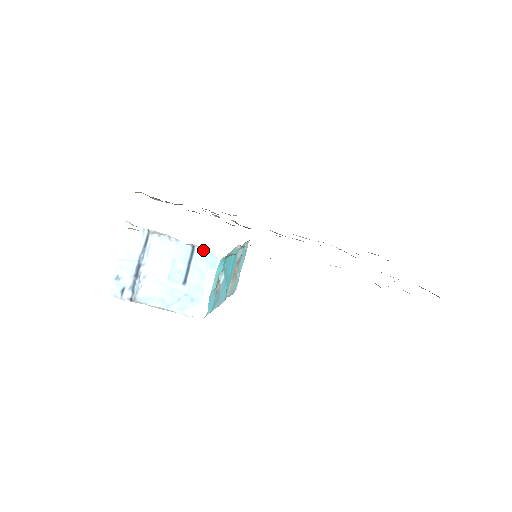
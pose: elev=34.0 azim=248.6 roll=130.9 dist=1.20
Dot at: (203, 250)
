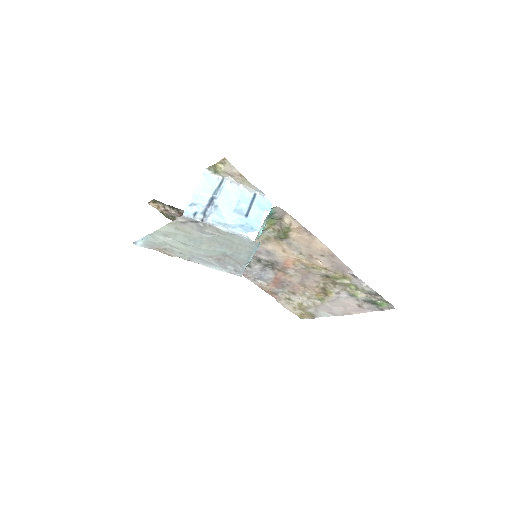
Dot at: (263, 196)
